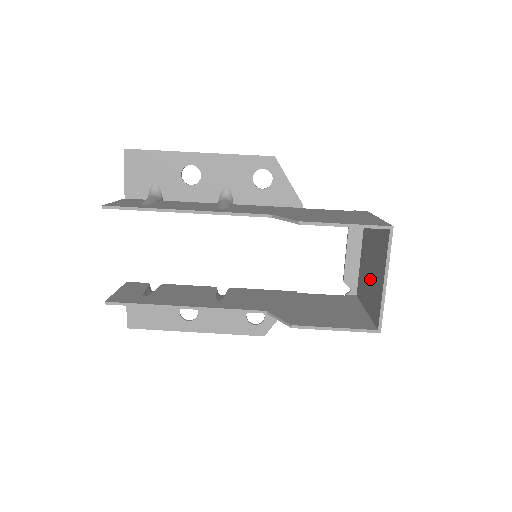
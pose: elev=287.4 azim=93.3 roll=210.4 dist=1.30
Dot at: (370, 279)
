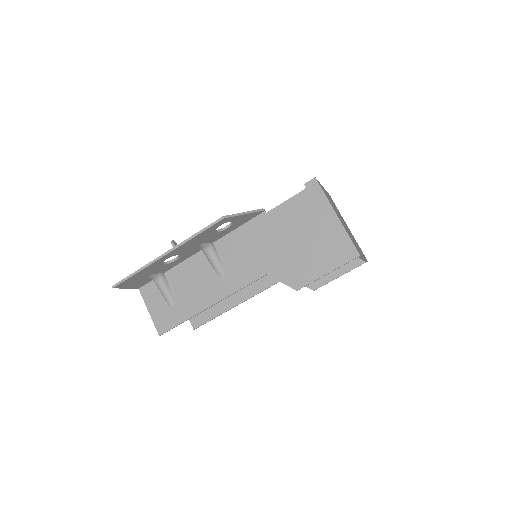
Dot at: occluded
